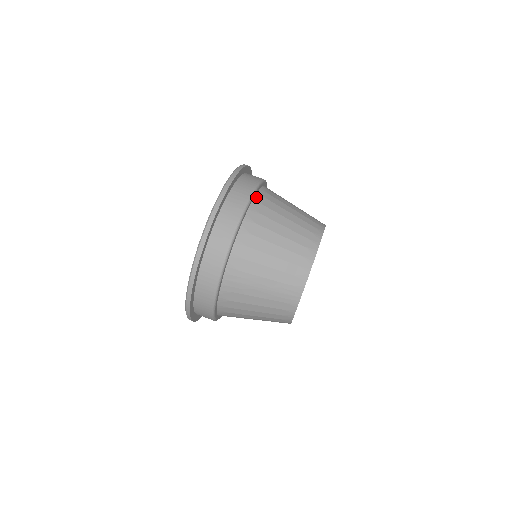
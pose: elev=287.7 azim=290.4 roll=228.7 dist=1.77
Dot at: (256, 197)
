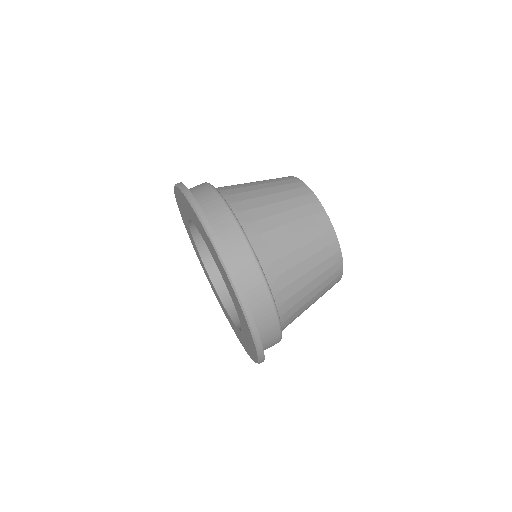
Dot at: (260, 261)
